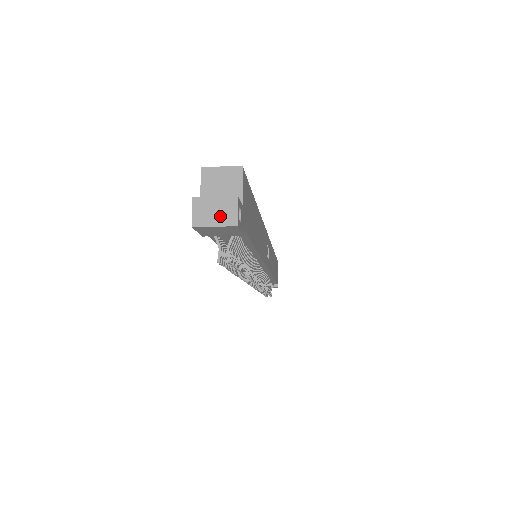
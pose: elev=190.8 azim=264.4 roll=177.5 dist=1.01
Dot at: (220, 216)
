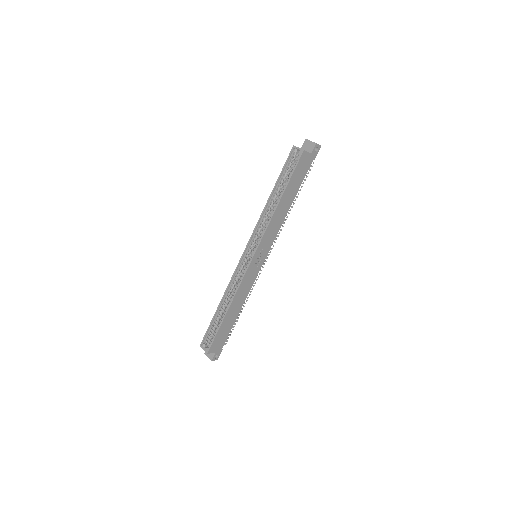
Dot at: occluded
